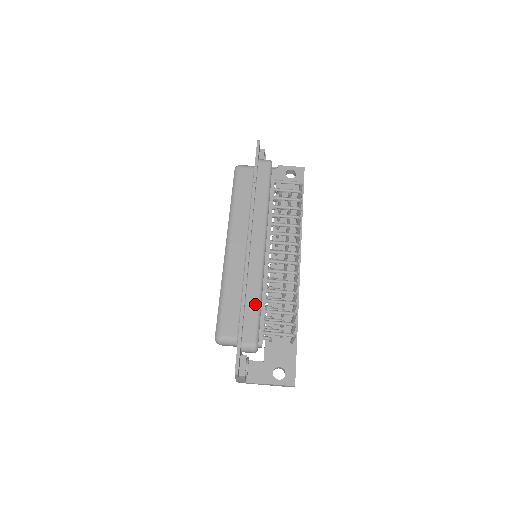
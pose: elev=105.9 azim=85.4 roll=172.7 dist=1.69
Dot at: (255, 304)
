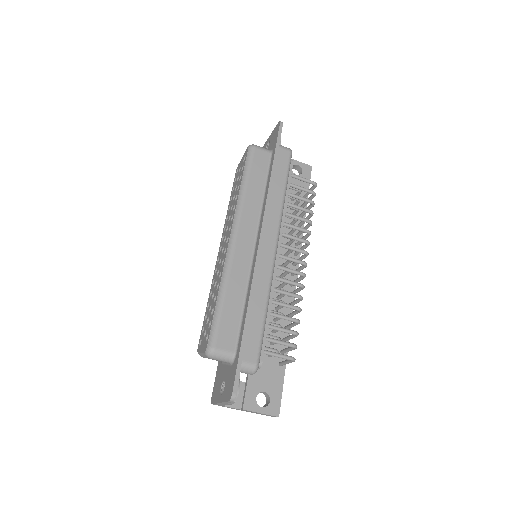
Dot at: (261, 316)
